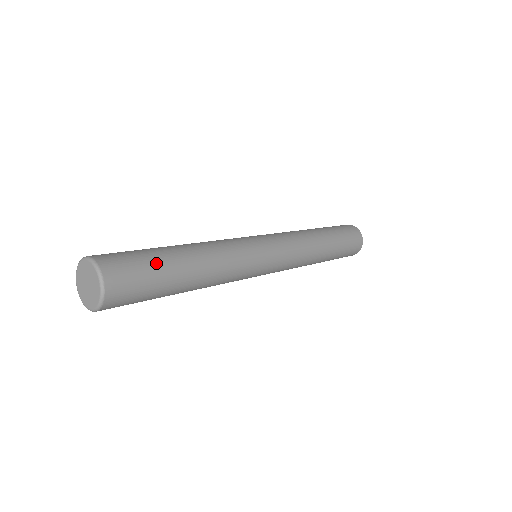
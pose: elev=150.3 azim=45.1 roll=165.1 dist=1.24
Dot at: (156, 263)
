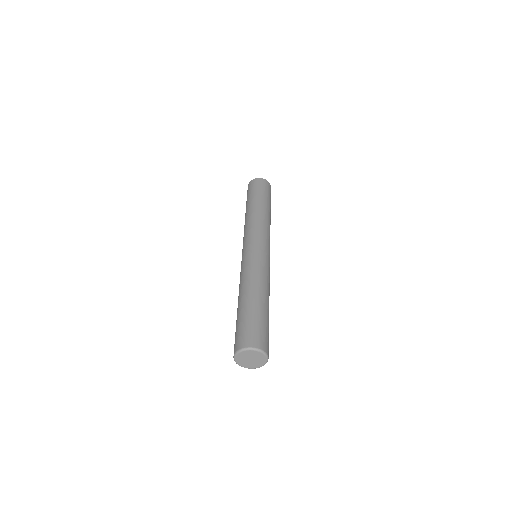
Dot at: (263, 319)
